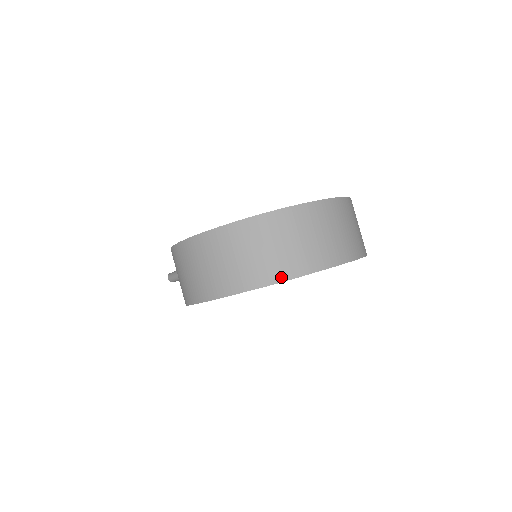
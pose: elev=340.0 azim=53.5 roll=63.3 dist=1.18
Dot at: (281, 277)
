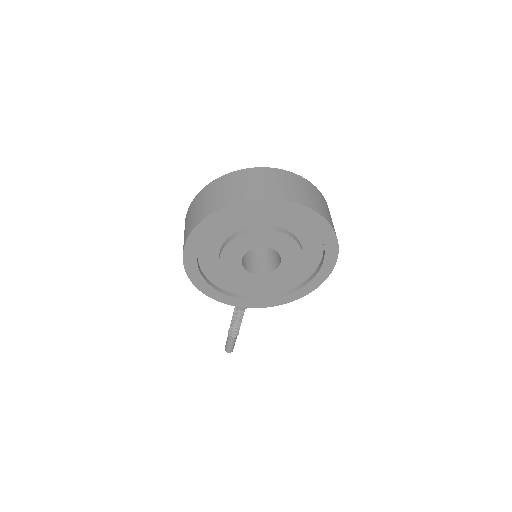
Dot at: (229, 202)
